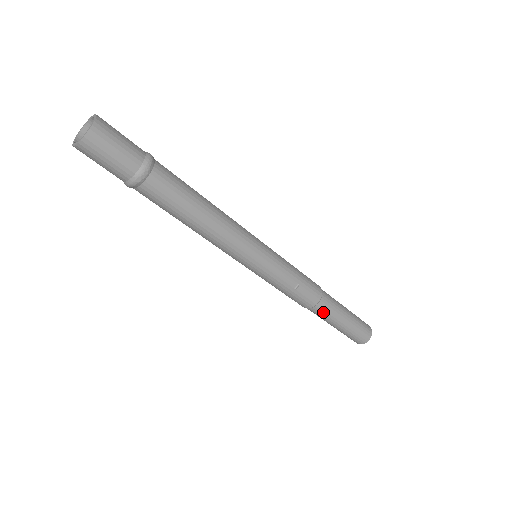
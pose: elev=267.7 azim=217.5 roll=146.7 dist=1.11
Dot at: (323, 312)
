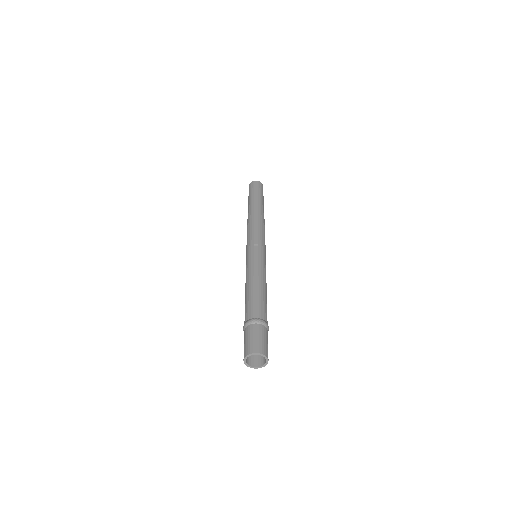
Dot at: occluded
